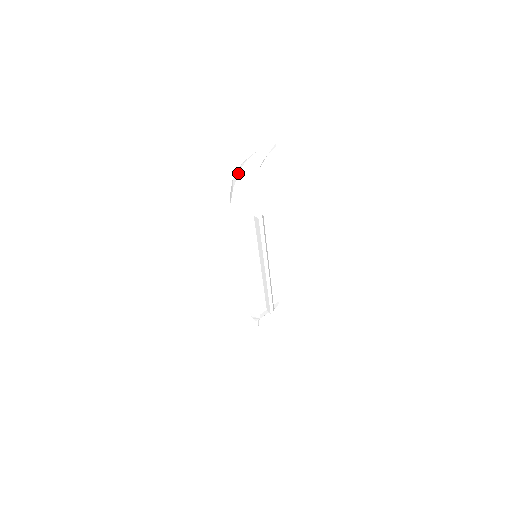
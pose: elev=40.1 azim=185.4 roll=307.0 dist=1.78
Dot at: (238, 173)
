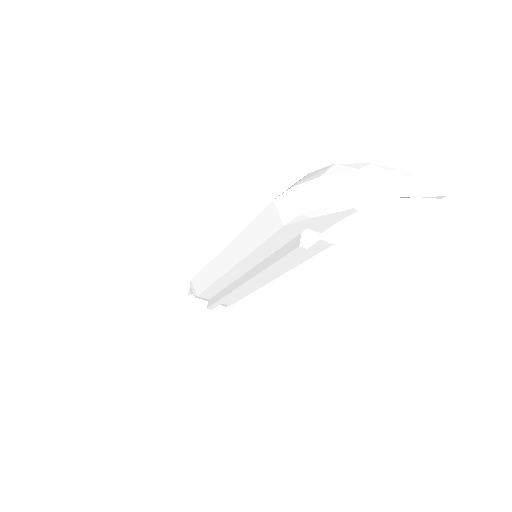
Dot at: (350, 169)
